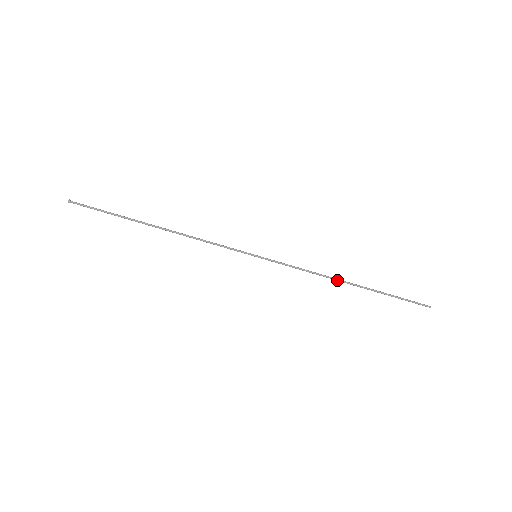
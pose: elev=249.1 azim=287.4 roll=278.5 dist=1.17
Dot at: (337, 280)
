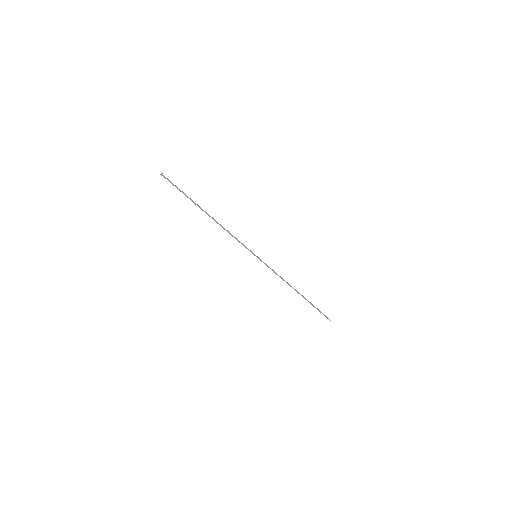
Dot at: occluded
